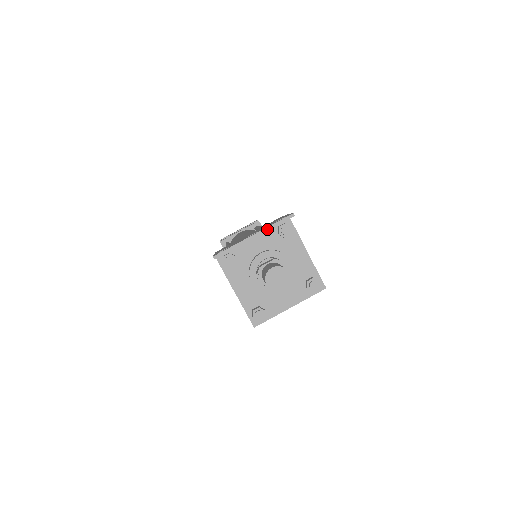
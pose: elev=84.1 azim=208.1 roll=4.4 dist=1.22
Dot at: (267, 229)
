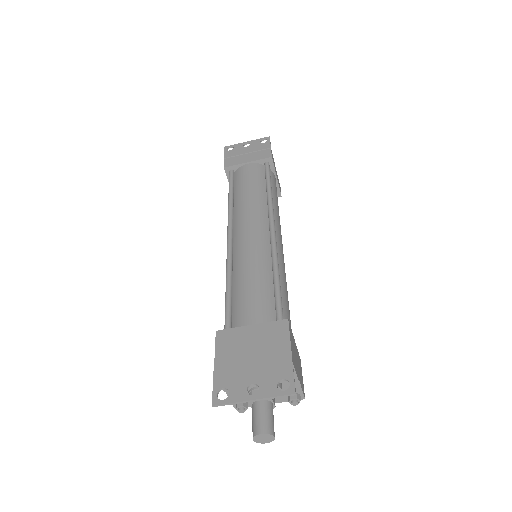
Dot at: occluded
